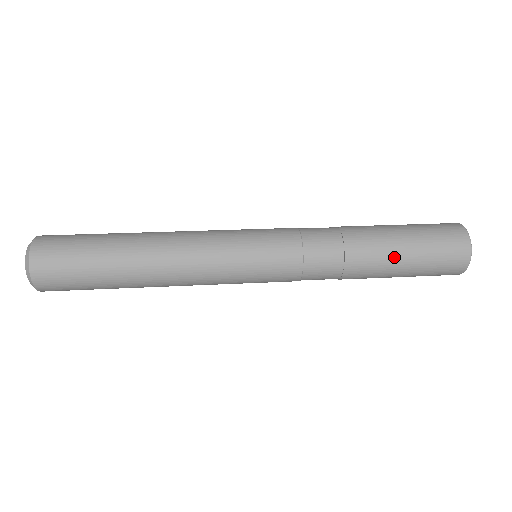
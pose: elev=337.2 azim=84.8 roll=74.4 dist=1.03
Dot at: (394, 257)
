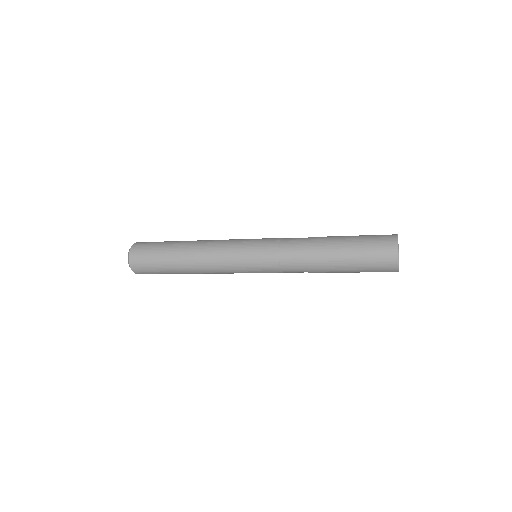
Dot at: (340, 241)
